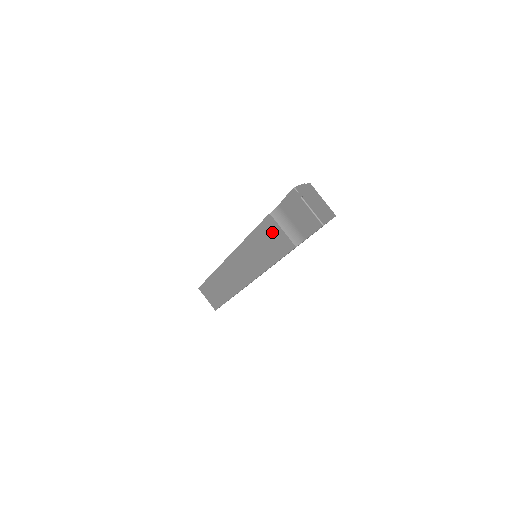
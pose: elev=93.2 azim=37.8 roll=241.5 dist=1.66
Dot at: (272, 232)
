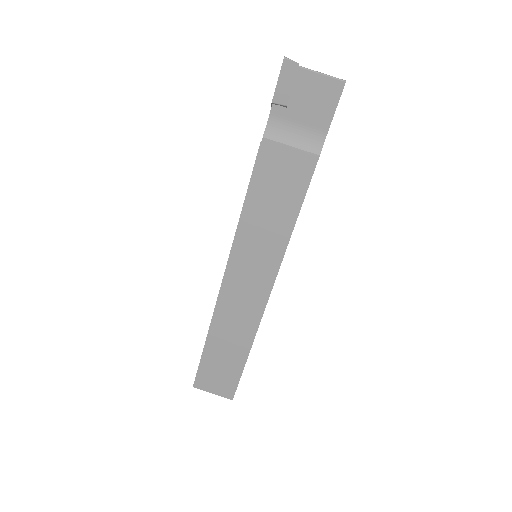
Dot at: (276, 166)
